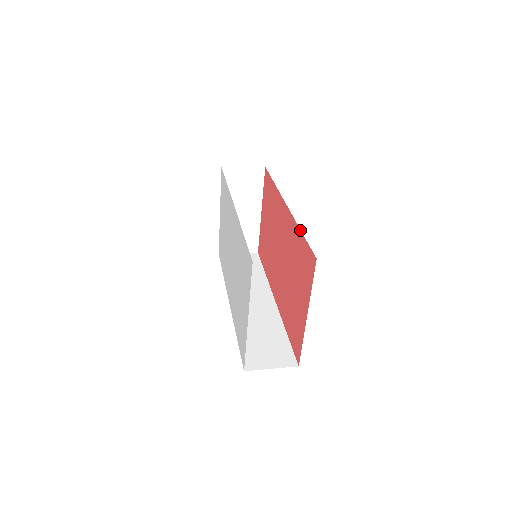
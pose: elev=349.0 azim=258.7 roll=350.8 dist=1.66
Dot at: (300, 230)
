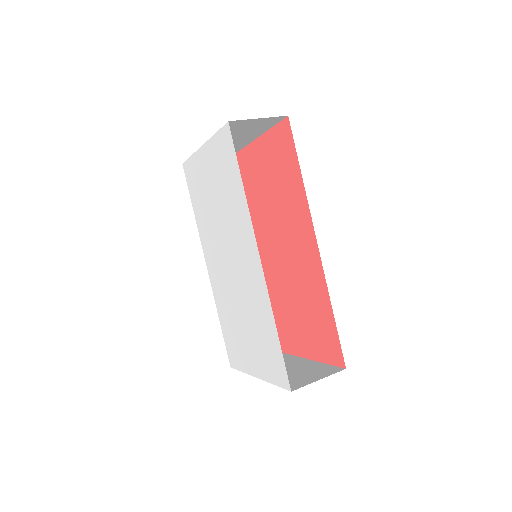
Dot at: (332, 310)
